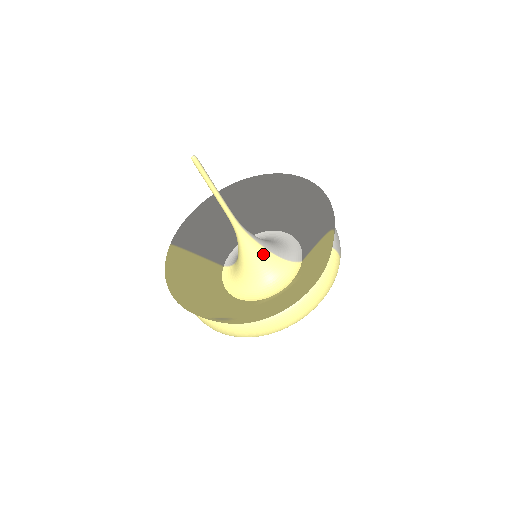
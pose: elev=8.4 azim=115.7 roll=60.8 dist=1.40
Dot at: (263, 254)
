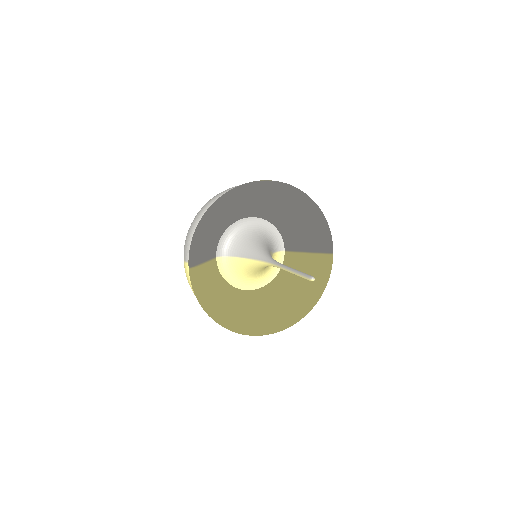
Dot at: occluded
